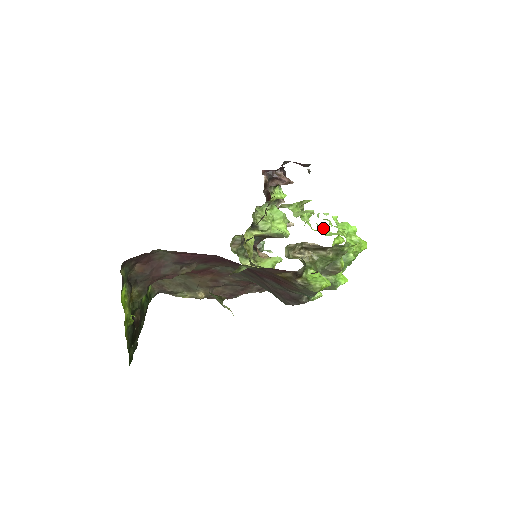
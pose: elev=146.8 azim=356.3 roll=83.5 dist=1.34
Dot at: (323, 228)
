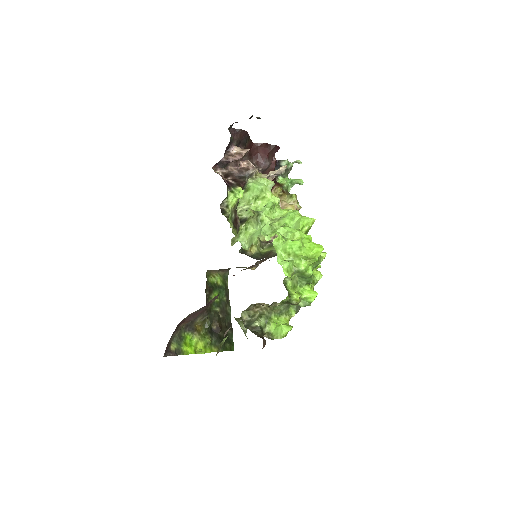
Dot at: (286, 222)
